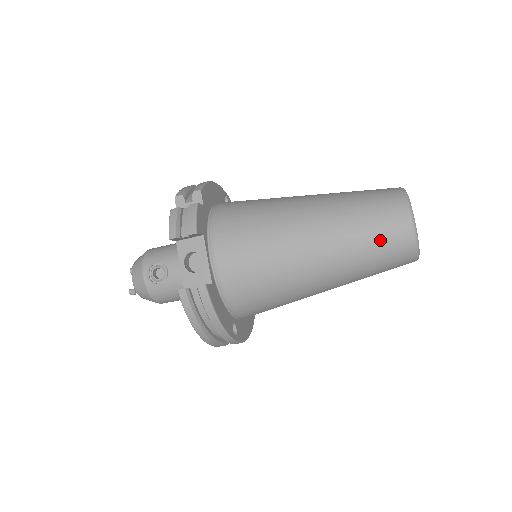
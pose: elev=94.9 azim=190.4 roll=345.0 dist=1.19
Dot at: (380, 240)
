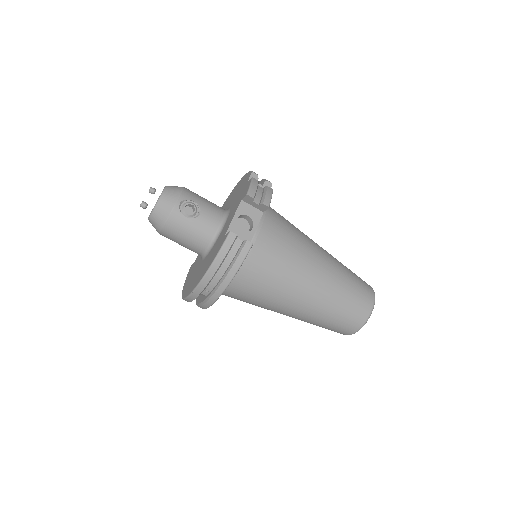
Dot at: (352, 305)
